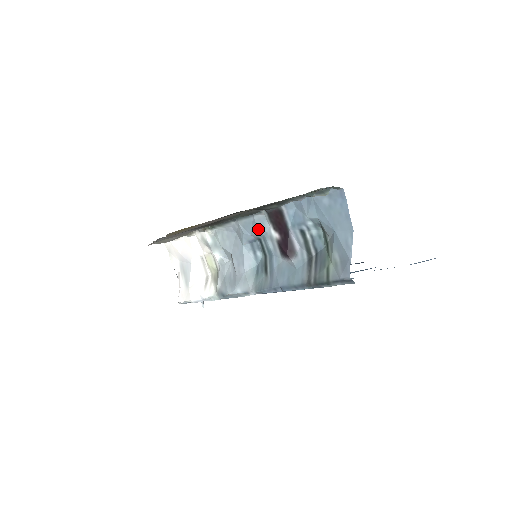
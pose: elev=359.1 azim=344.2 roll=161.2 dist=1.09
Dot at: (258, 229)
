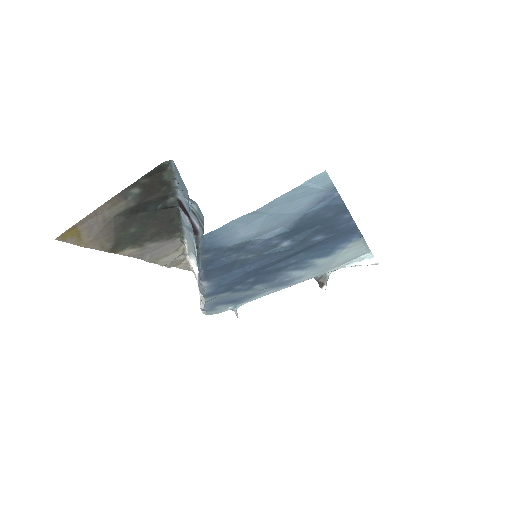
Dot at: (185, 224)
